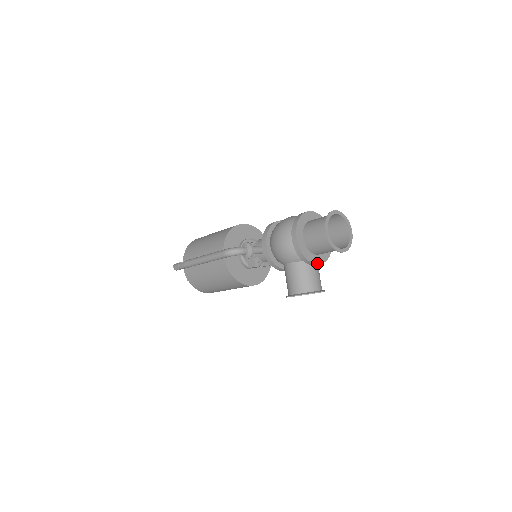
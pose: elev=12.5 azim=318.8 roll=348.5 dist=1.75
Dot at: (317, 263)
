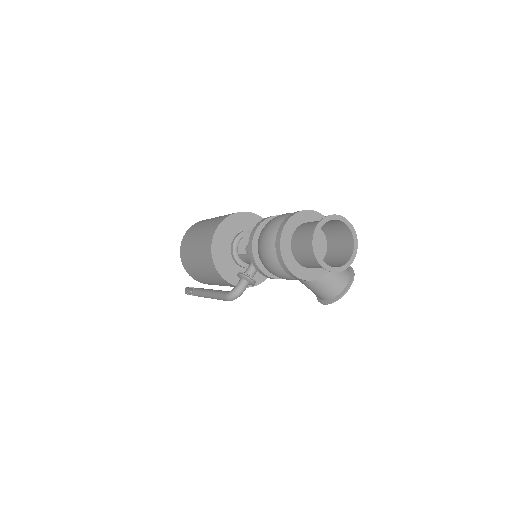
Dot at: occluded
